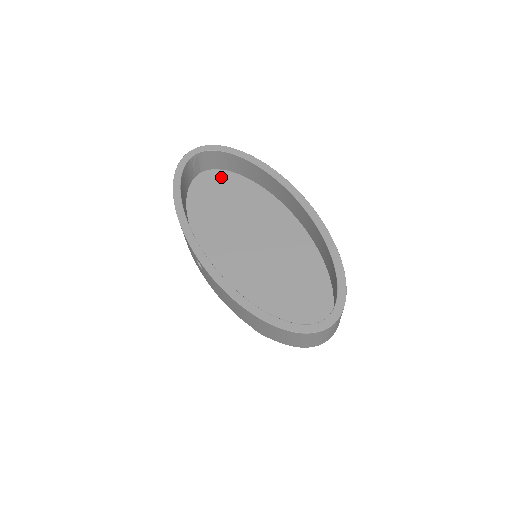
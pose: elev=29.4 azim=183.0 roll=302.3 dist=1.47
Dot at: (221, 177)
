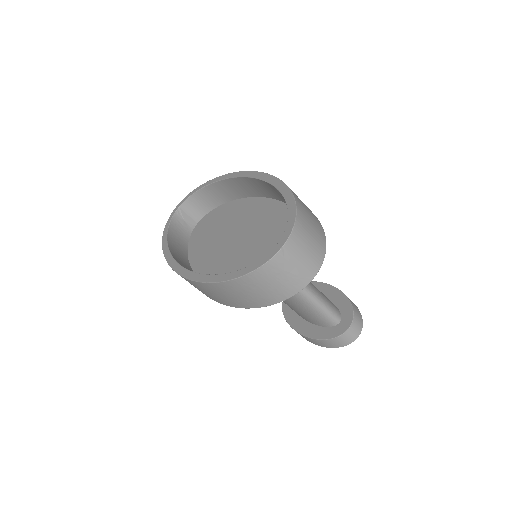
Dot at: (211, 215)
